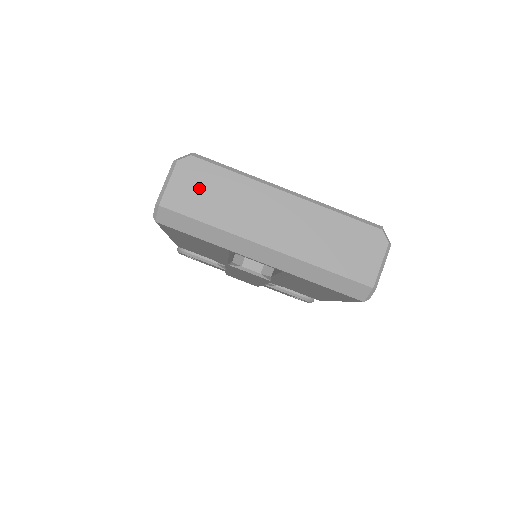
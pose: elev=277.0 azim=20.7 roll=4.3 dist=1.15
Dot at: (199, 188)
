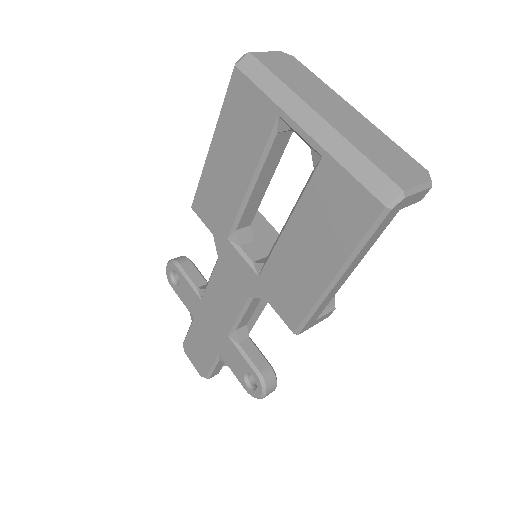
Dot at: (287, 66)
